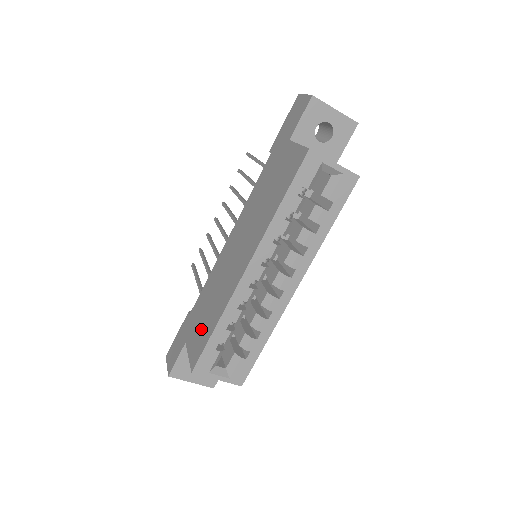
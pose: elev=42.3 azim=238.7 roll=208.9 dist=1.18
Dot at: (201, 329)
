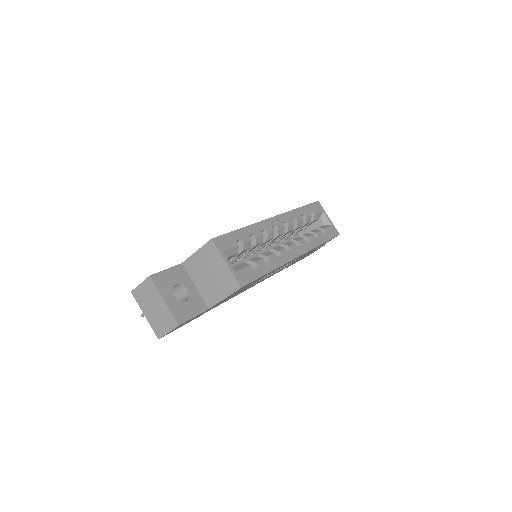
Dot at: occluded
